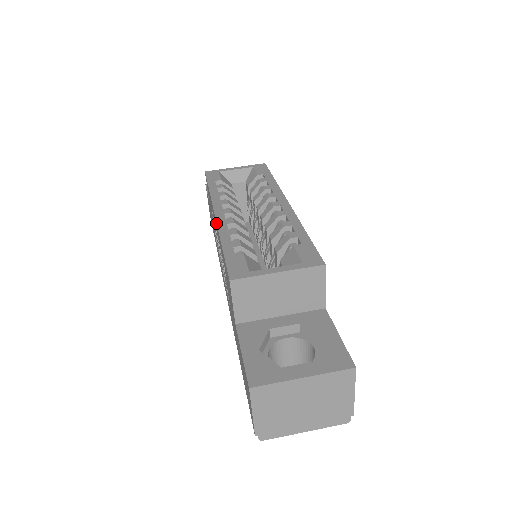
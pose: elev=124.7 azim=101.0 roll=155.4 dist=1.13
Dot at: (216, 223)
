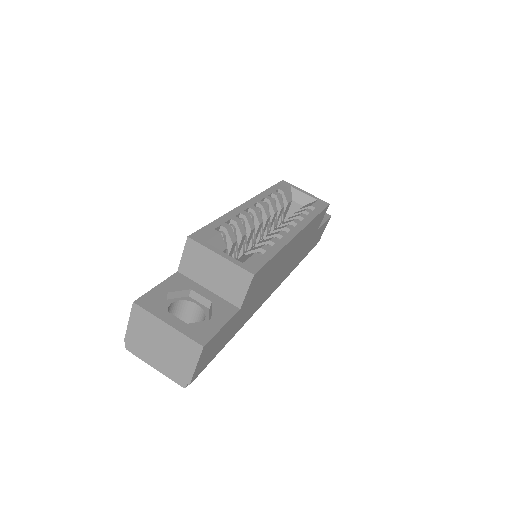
Dot at: (236, 208)
